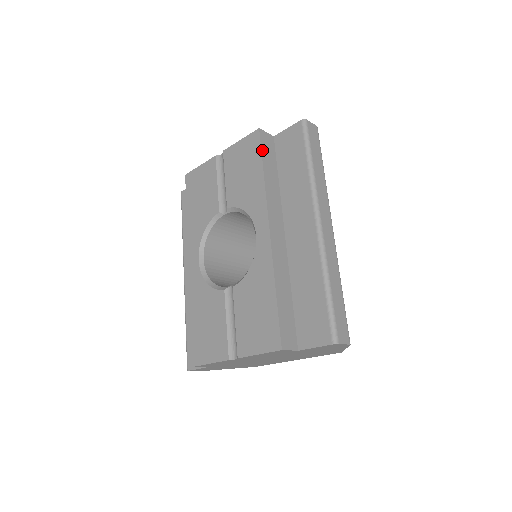
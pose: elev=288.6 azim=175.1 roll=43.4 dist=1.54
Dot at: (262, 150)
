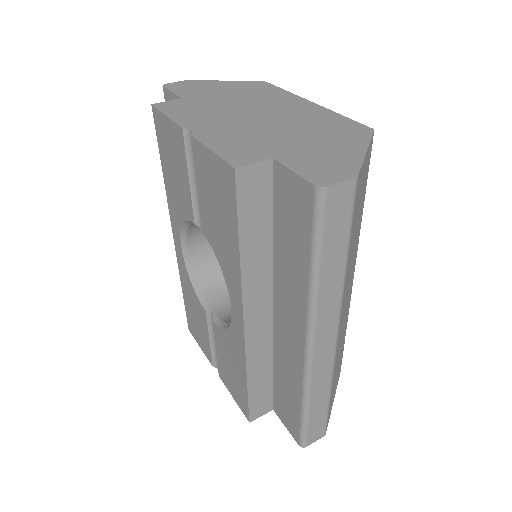
Dot at: (239, 211)
